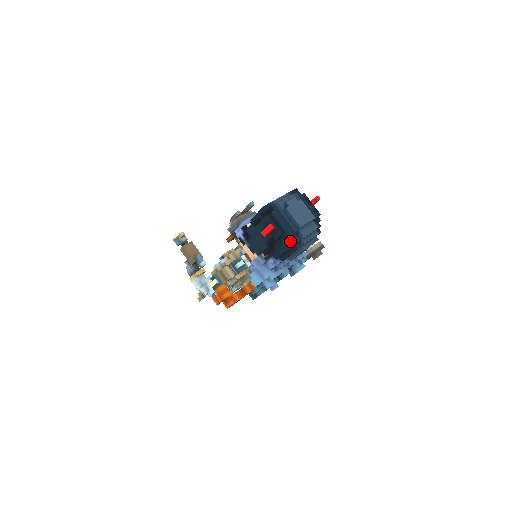
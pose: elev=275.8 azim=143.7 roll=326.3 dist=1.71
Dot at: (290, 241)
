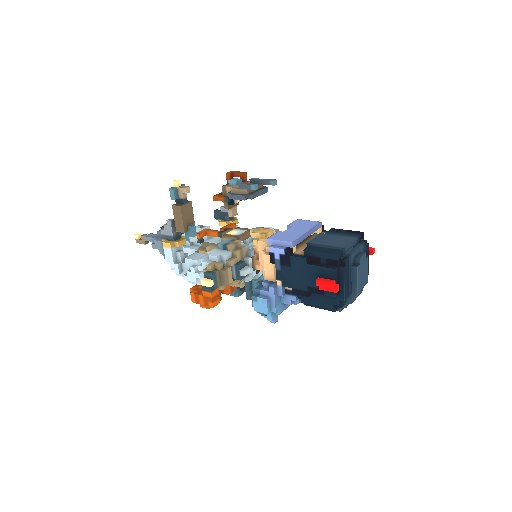
Dot at: (337, 302)
